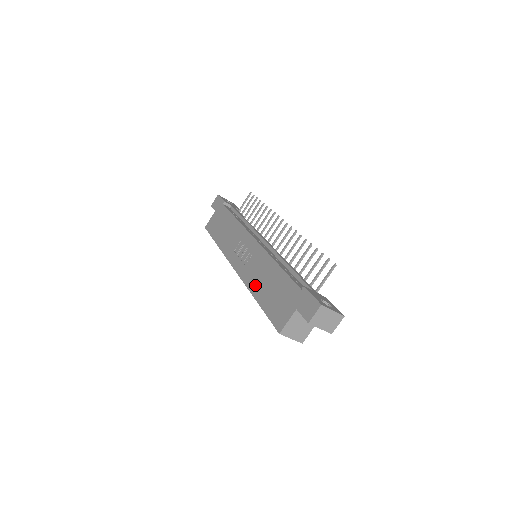
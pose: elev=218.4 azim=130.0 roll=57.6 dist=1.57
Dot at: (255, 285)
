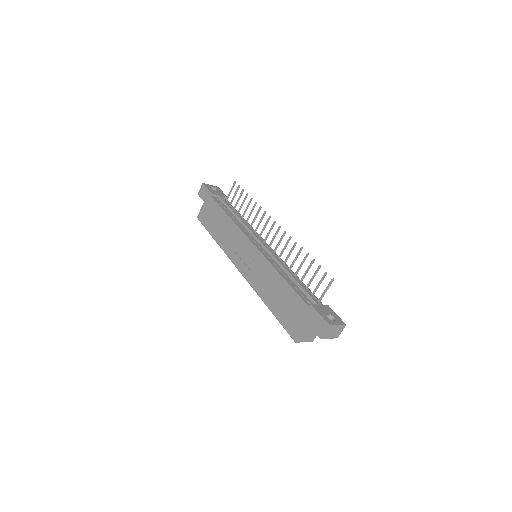
Dot at: (264, 292)
